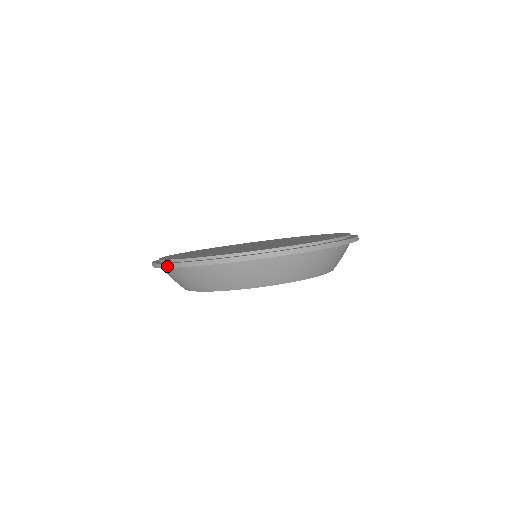
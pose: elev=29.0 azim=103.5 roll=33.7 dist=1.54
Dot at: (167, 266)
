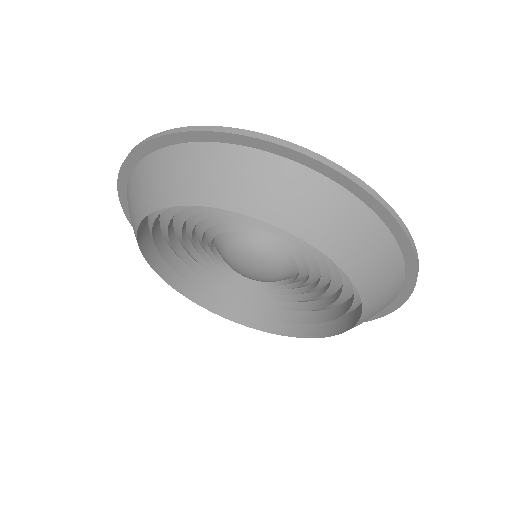
Dot at: (197, 128)
